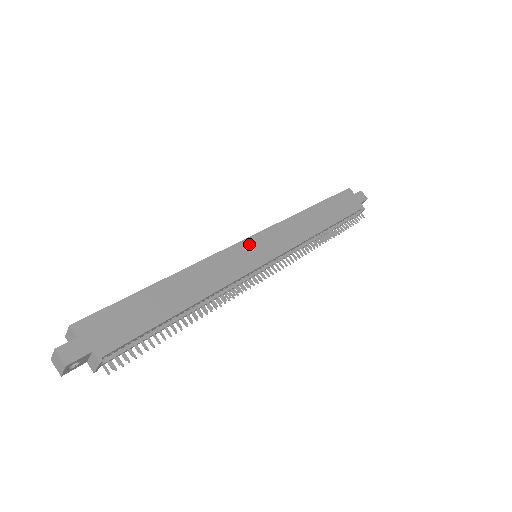
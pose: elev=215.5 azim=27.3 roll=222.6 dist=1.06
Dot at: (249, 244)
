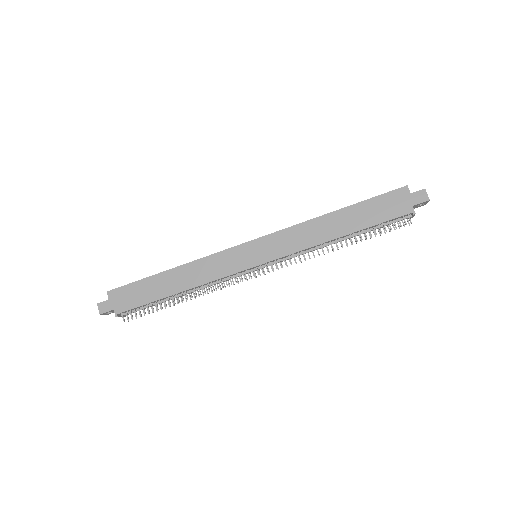
Dot at: (246, 248)
